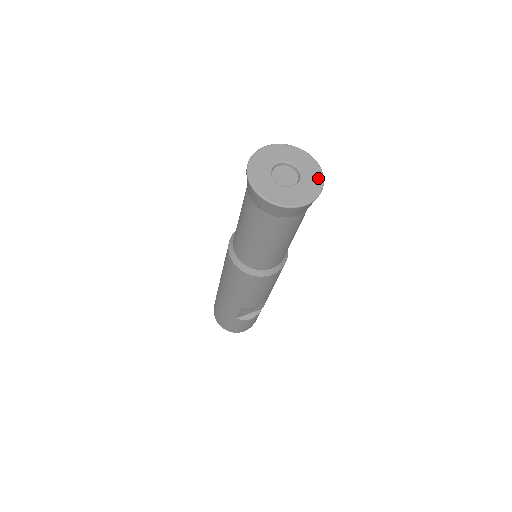
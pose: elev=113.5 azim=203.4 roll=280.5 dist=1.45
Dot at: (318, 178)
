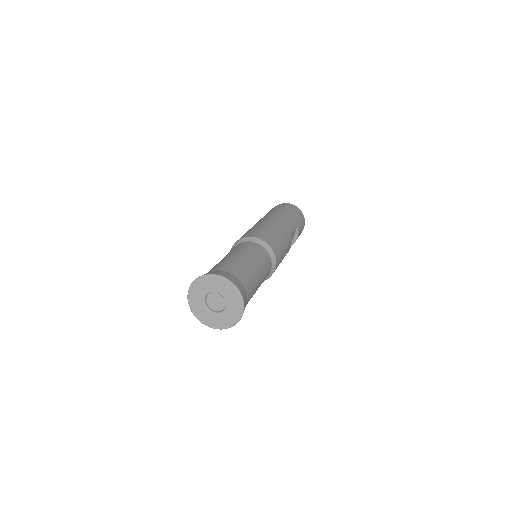
Dot at: (230, 288)
